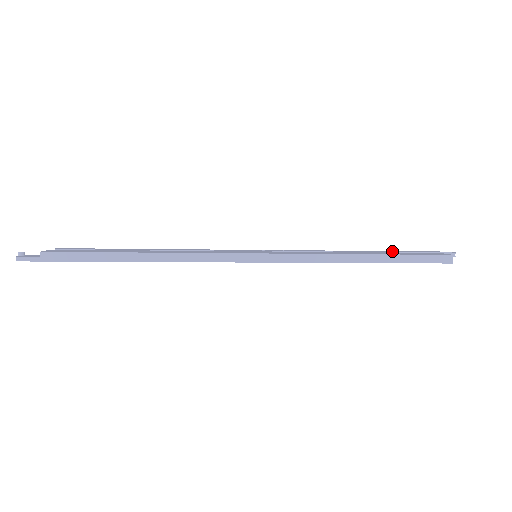
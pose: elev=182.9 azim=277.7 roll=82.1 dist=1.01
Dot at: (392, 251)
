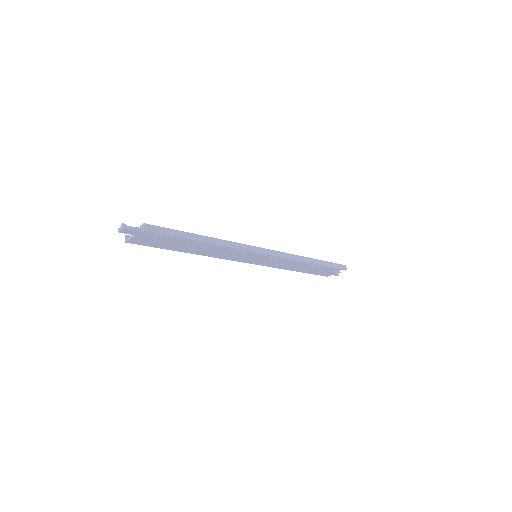
Dot at: occluded
